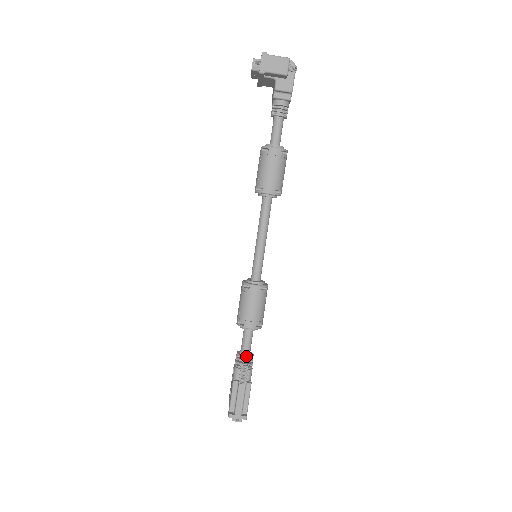
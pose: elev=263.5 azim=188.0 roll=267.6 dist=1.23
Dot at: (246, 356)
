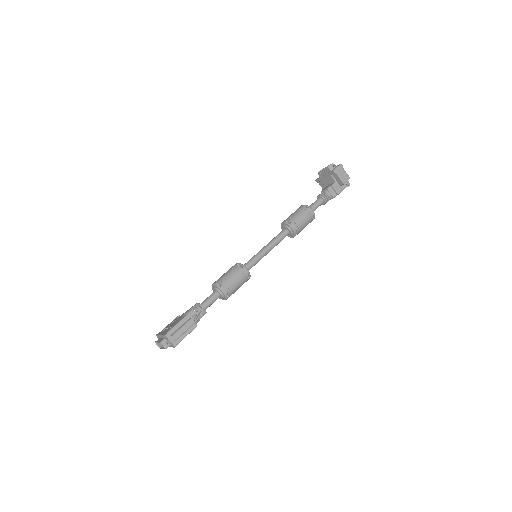
Dot at: (204, 308)
